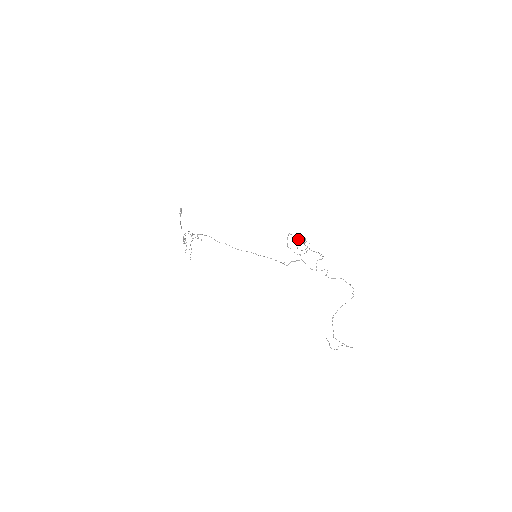
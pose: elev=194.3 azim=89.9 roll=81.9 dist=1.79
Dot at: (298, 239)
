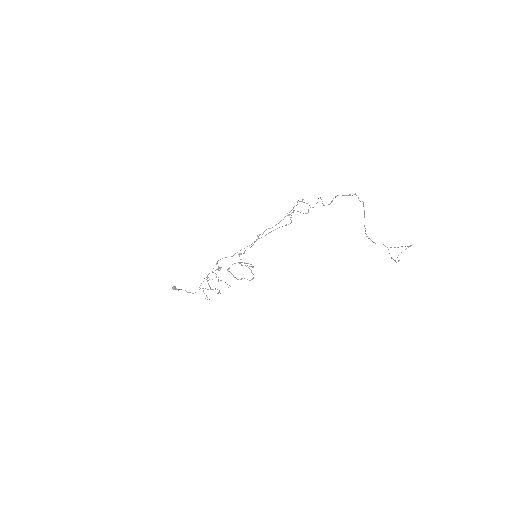
Dot at: (244, 253)
